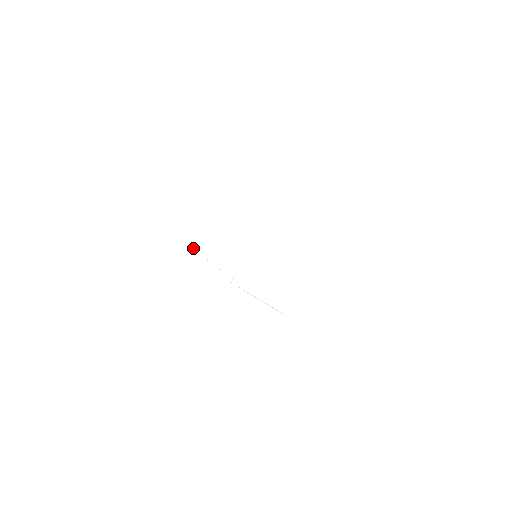
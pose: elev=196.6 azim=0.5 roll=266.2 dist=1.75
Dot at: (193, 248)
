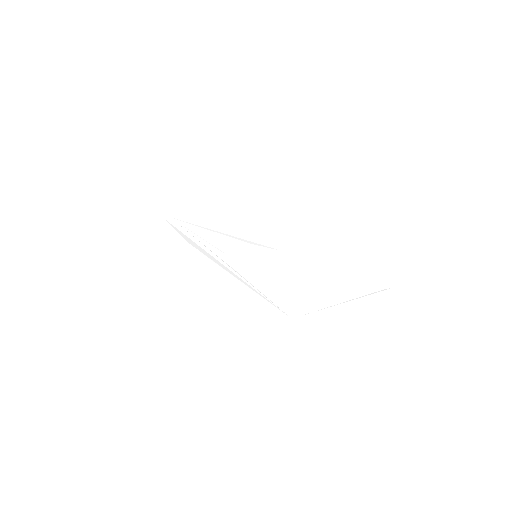
Dot at: (188, 241)
